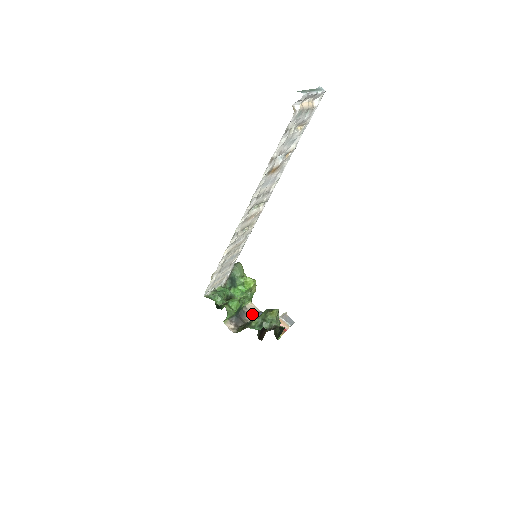
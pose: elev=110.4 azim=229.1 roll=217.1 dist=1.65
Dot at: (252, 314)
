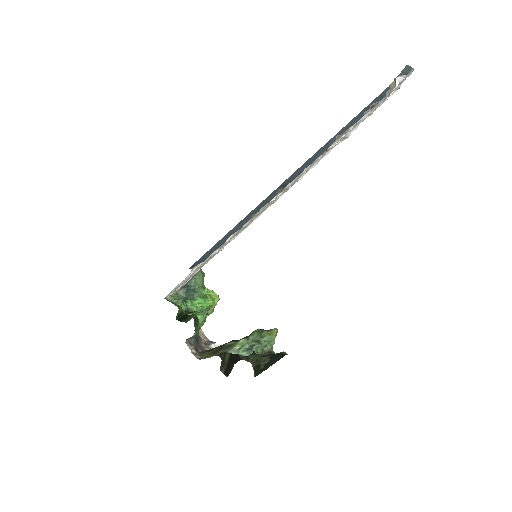
Dot at: (205, 342)
